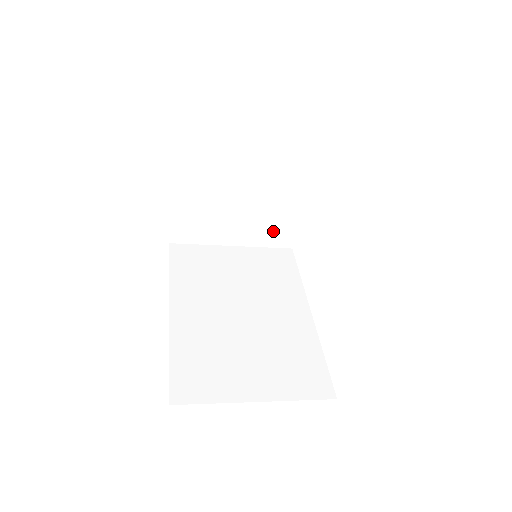
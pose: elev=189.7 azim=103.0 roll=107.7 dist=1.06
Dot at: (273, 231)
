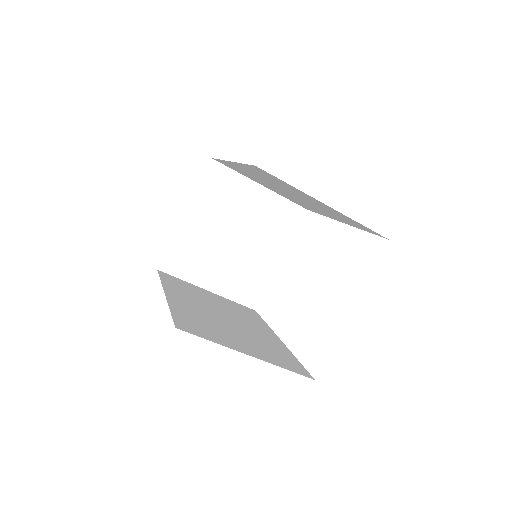
Dot at: (246, 286)
